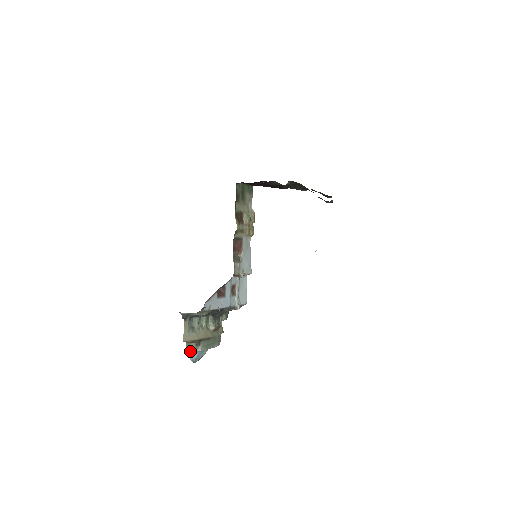
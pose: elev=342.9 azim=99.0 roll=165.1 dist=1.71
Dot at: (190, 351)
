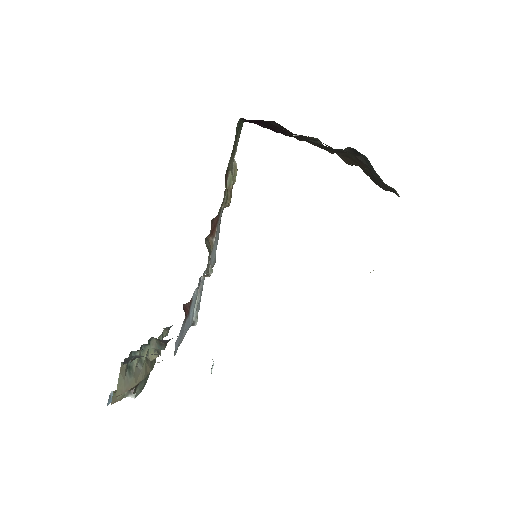
Dot at: (116, 401)
